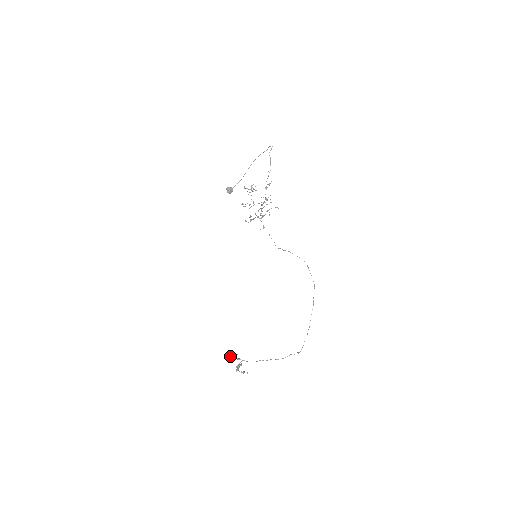
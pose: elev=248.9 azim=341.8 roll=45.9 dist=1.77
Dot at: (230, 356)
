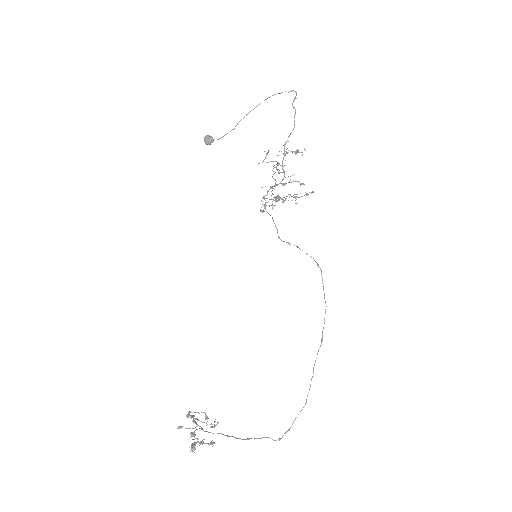
Dot at: (188, 414)
